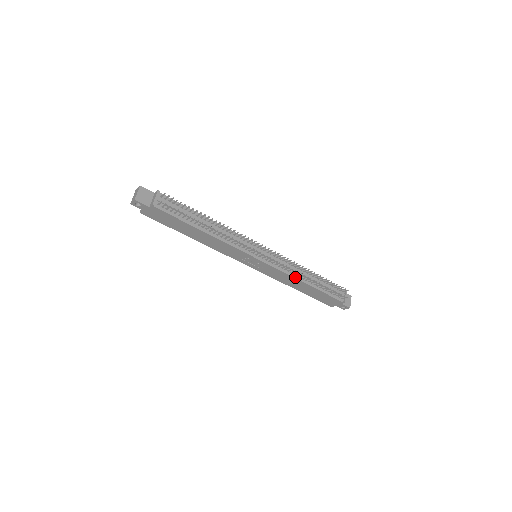
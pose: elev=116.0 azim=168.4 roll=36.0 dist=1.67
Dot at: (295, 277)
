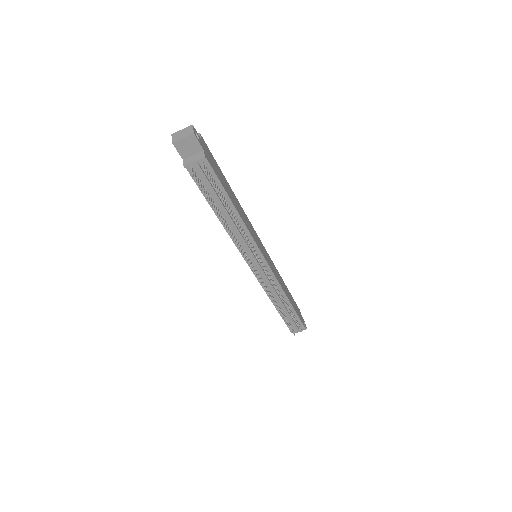
Dot at: occluded
